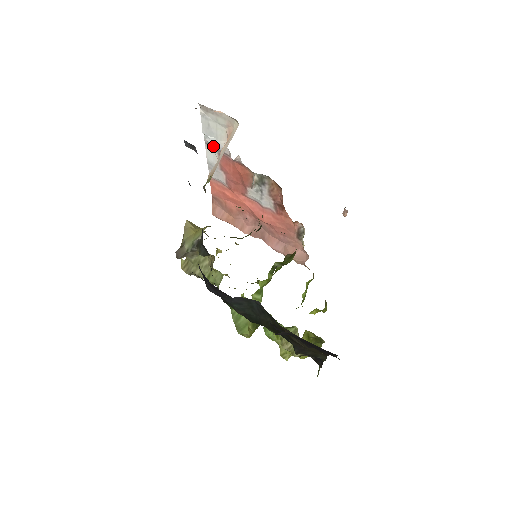
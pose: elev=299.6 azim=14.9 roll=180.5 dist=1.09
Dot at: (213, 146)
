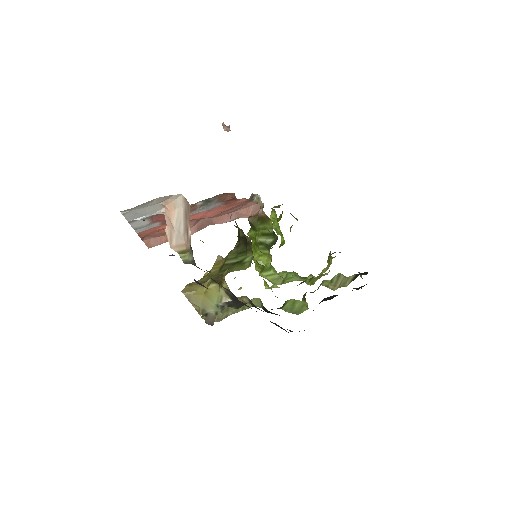
Dot at: (142, 219)
